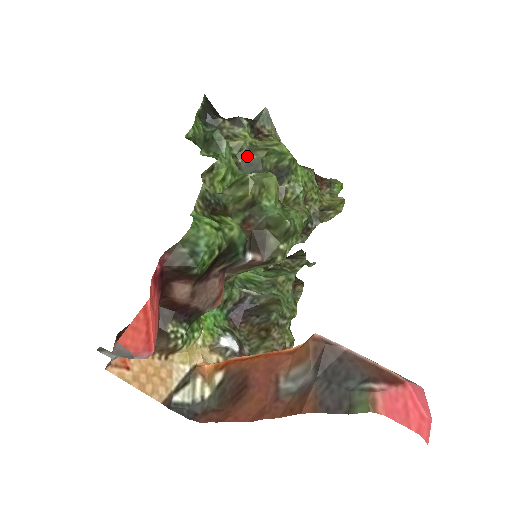
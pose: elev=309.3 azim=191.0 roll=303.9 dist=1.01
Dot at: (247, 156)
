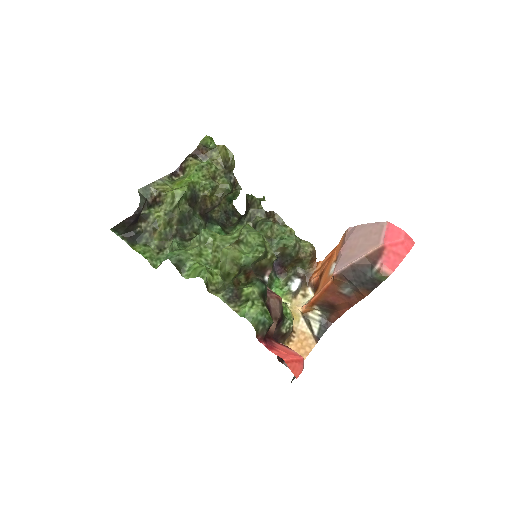
Dot at: (174, 221)
